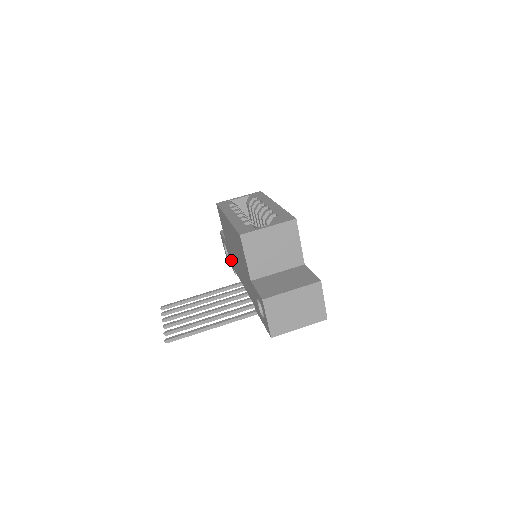
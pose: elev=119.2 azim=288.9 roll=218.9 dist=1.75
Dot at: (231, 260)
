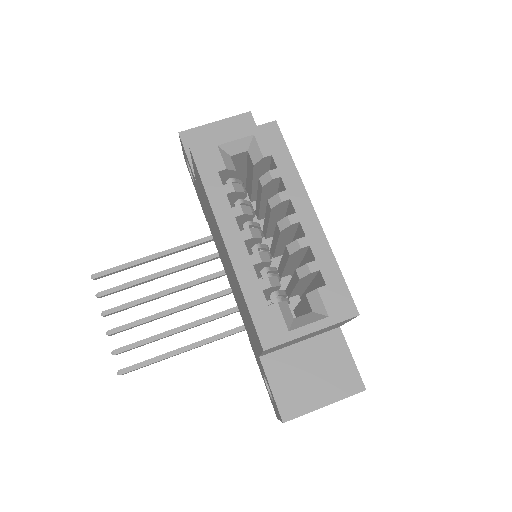
Dot at: occluded
